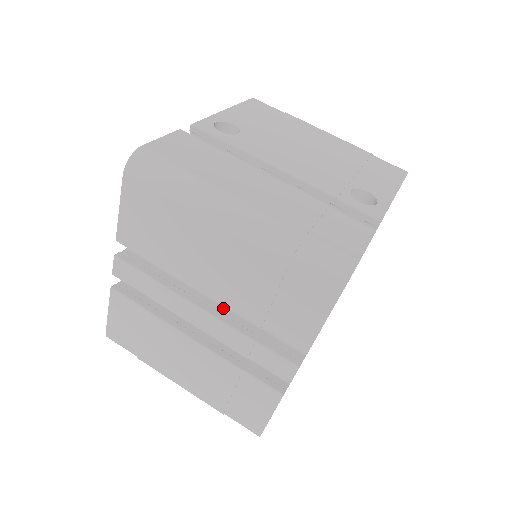
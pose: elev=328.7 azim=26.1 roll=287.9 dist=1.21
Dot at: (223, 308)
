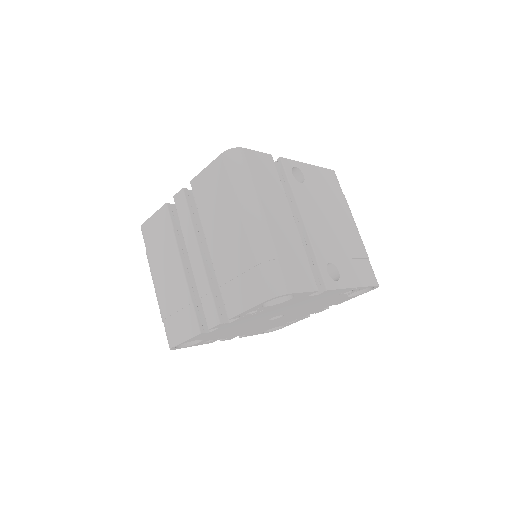
Dot at: (211, 262)
